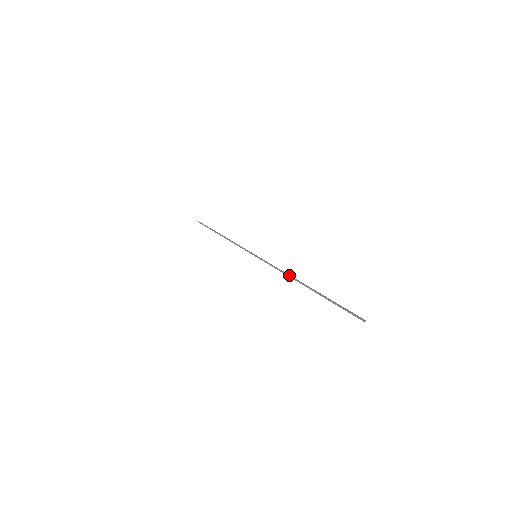
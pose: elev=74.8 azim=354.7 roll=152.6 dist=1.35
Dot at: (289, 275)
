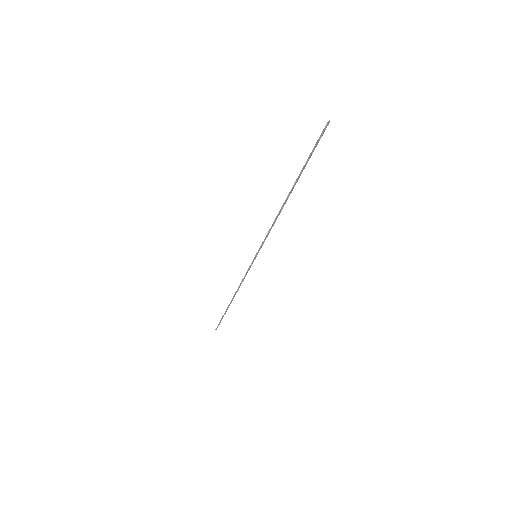
Dot at: (278, 213)
